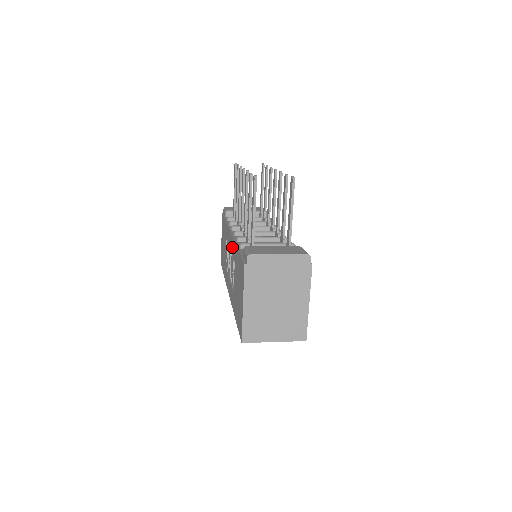
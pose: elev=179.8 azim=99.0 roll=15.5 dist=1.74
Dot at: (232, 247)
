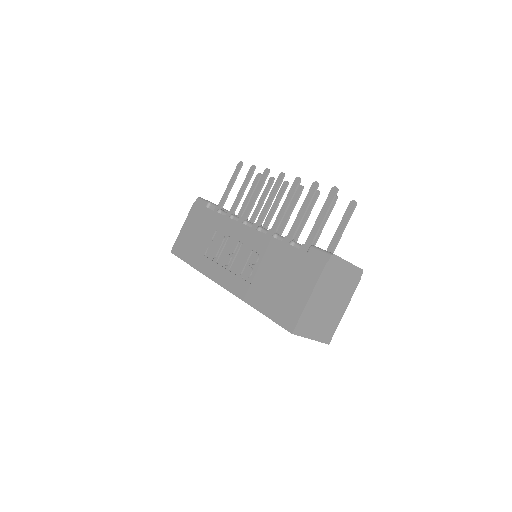
Dot at: (257, 240)
